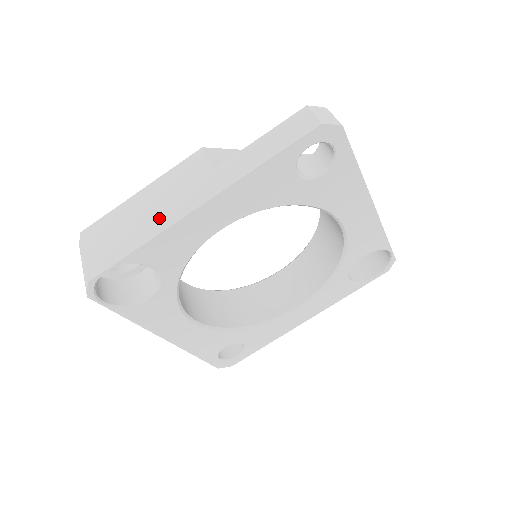
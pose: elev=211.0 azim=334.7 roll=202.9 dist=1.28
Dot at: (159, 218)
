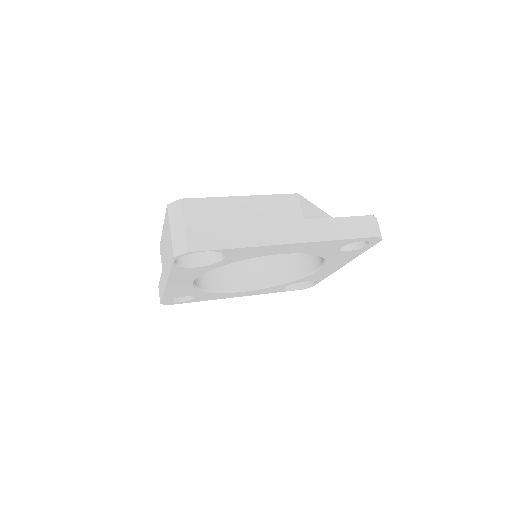
Dot at: (257, 233)
